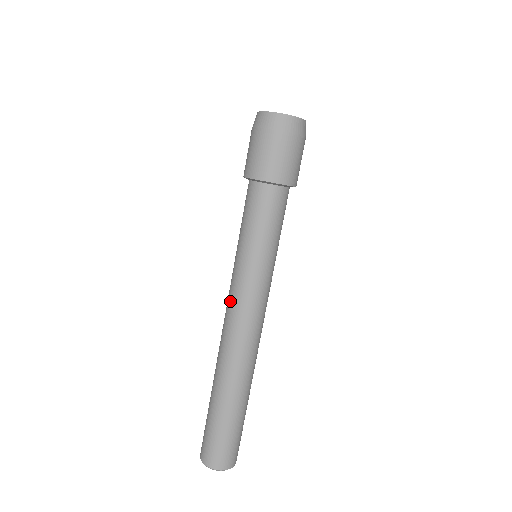
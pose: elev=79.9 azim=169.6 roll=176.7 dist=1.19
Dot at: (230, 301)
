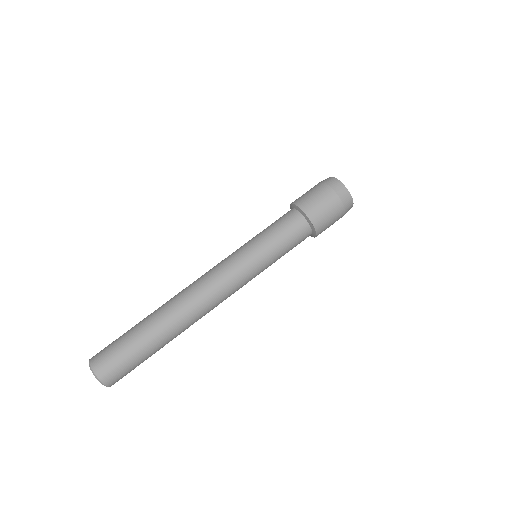
Dot at: (216, 267)
